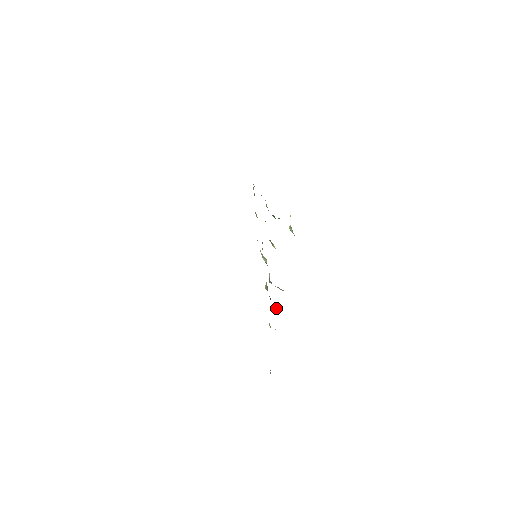
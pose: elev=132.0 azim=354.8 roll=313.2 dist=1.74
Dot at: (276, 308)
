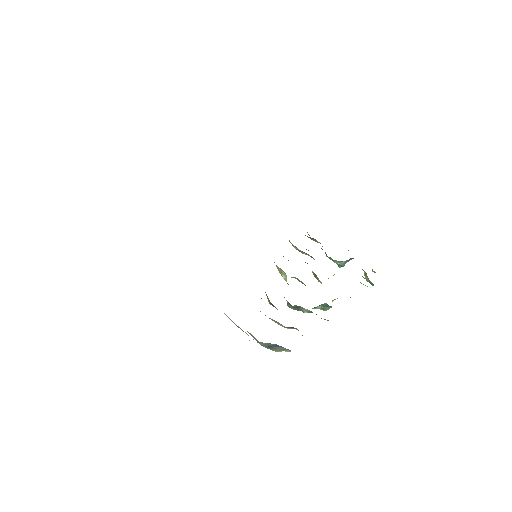
Dot at: (277, 322)
